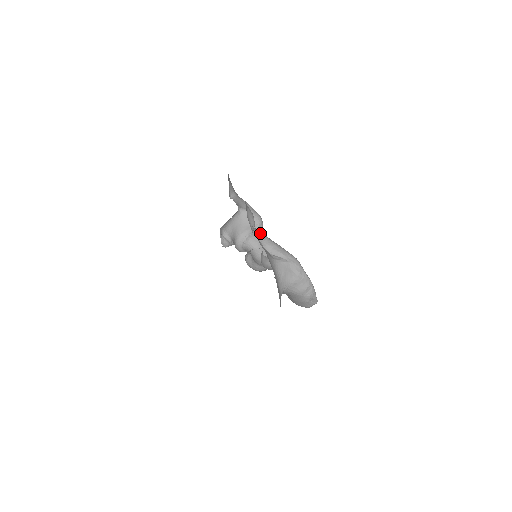
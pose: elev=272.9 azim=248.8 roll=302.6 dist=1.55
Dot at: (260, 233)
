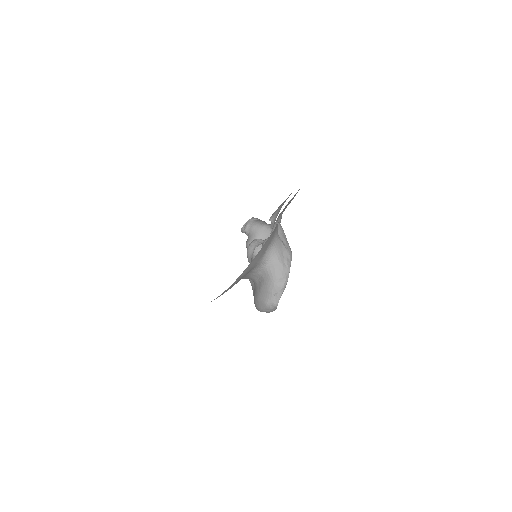
Dot at: (280, 224)
